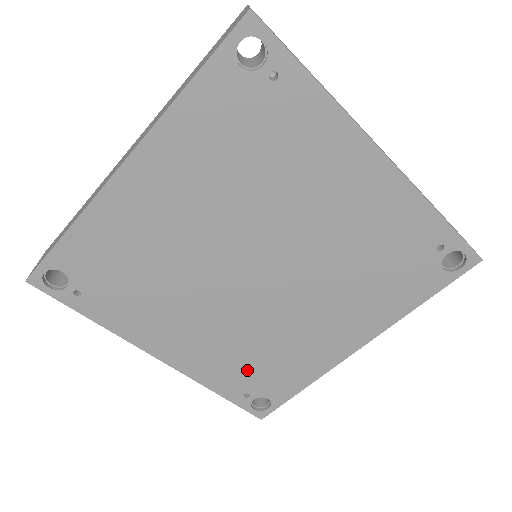
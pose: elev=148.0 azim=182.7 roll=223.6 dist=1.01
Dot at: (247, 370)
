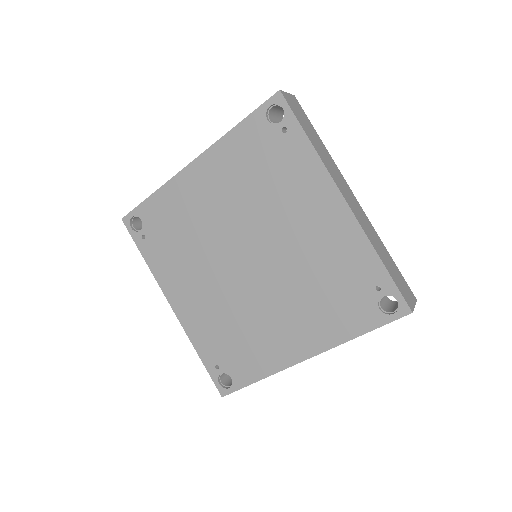
Dot at: (223, 343)
